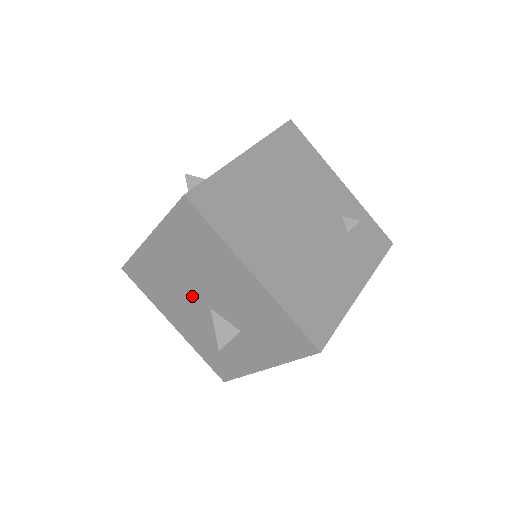
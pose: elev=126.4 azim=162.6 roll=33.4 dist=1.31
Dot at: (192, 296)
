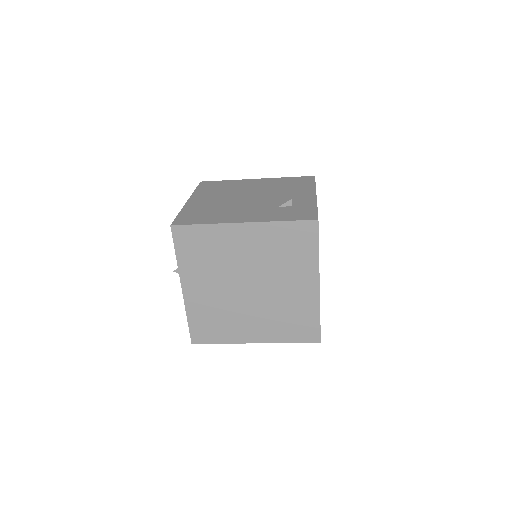
Dot at: occluded
